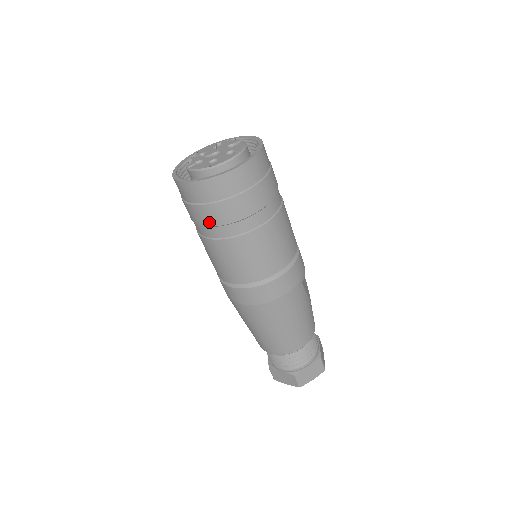
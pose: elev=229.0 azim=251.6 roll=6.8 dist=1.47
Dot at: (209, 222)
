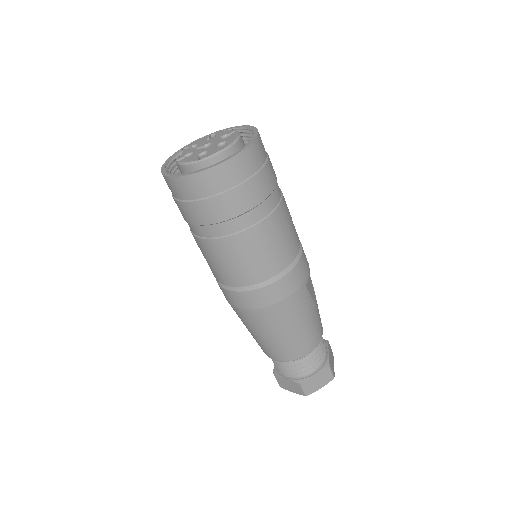
Dot at: (199, 220)
